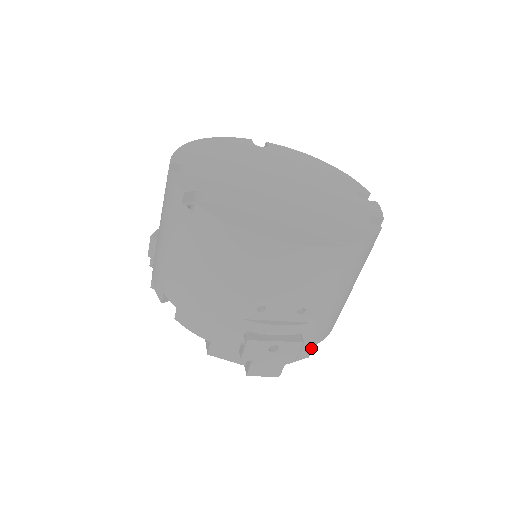
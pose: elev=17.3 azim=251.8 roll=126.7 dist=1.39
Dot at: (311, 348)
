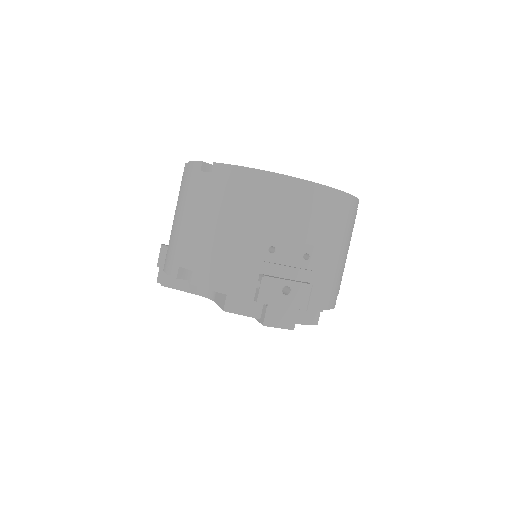
Dot at: (318, 312)
